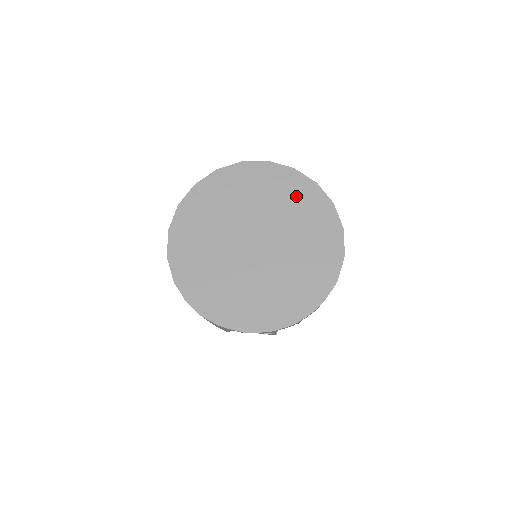
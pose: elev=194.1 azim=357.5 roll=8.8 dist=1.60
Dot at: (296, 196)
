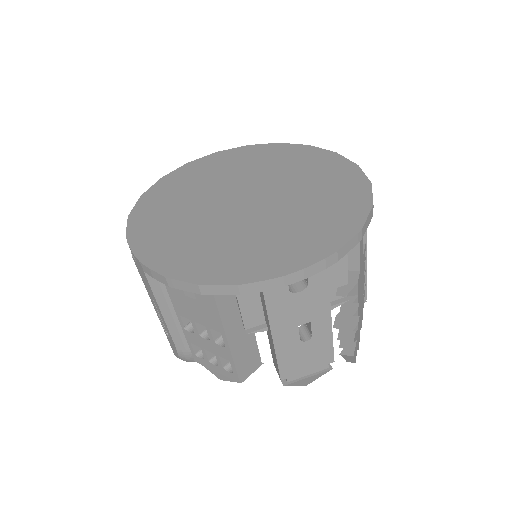
Dot at: (324, 172)
